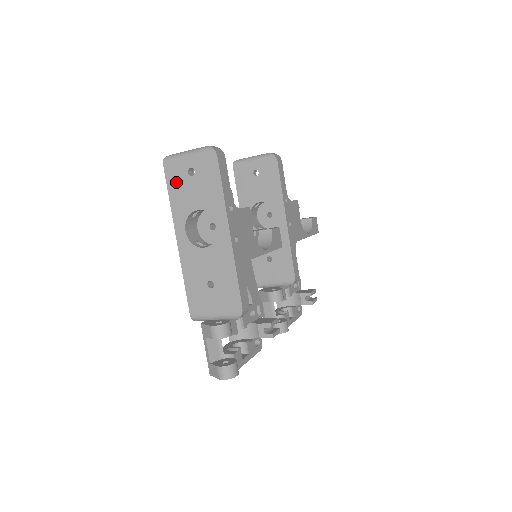
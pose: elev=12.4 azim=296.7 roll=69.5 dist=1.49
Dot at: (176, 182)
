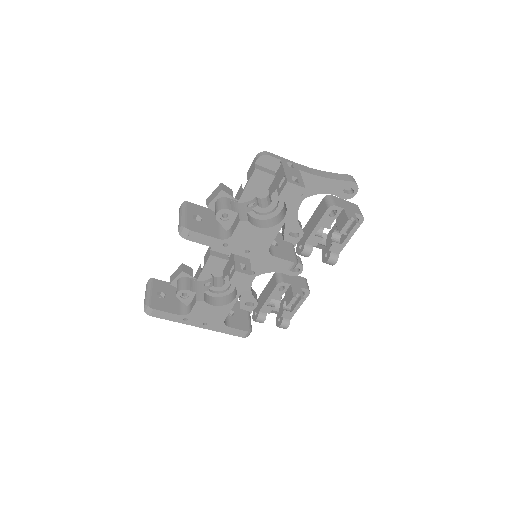
Dot at: occluded
